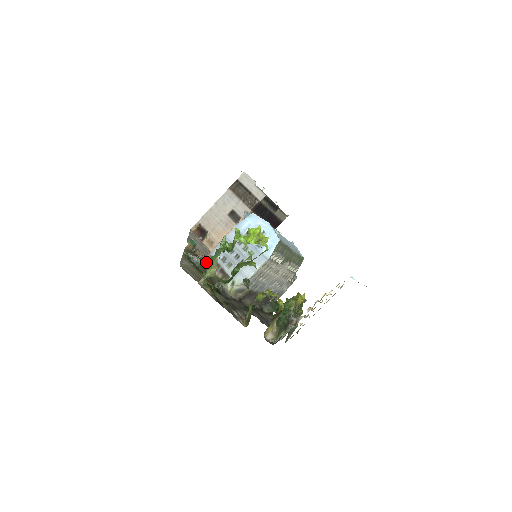
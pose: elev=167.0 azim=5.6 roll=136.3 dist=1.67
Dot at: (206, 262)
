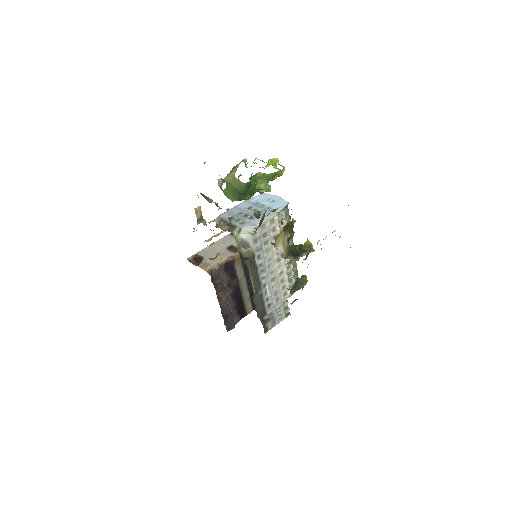
Dot at: occluded
